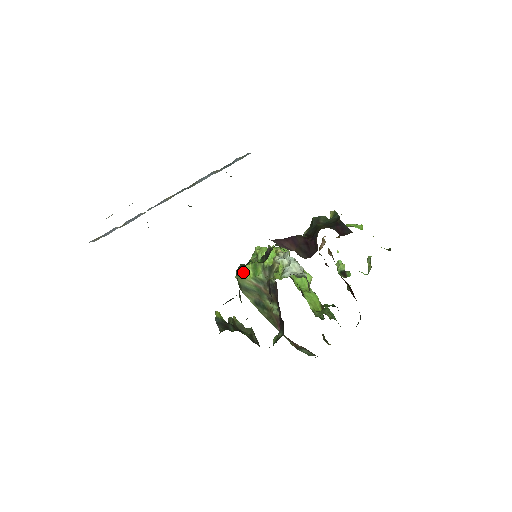
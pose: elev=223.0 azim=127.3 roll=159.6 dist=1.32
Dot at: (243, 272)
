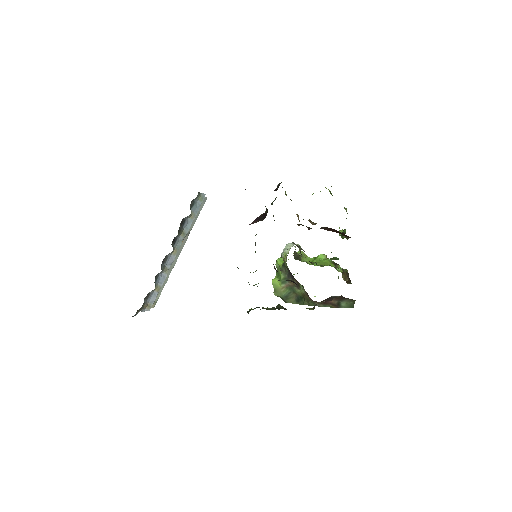
Dot at: (274, 285)
